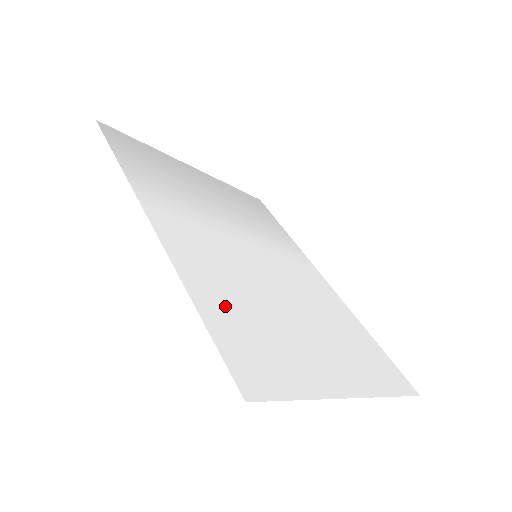
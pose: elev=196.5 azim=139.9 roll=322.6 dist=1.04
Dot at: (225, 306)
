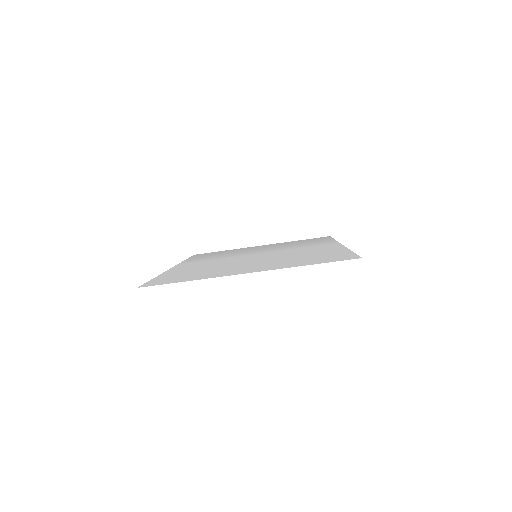
Dot at: (180, 273)
